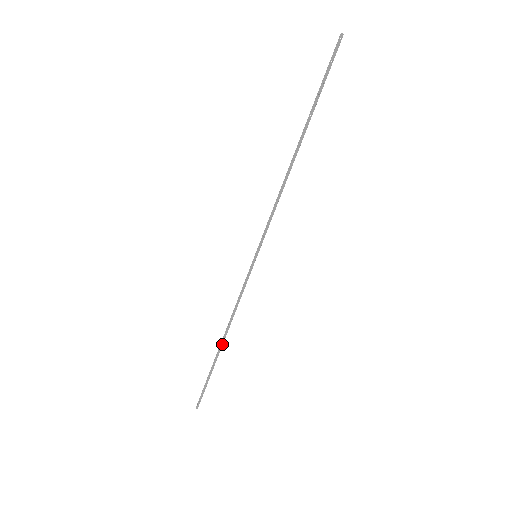
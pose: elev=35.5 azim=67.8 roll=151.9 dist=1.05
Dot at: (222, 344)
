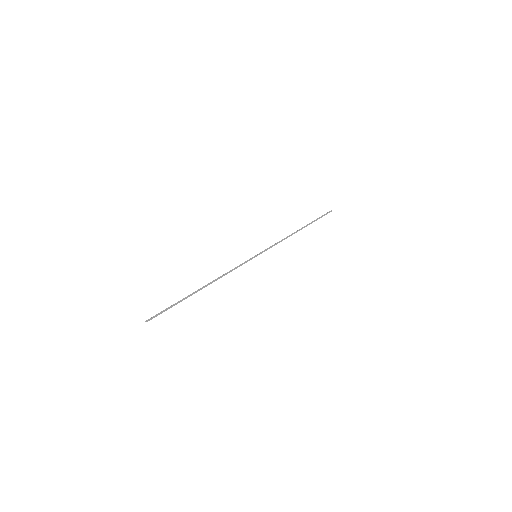
Dot at: occluded
